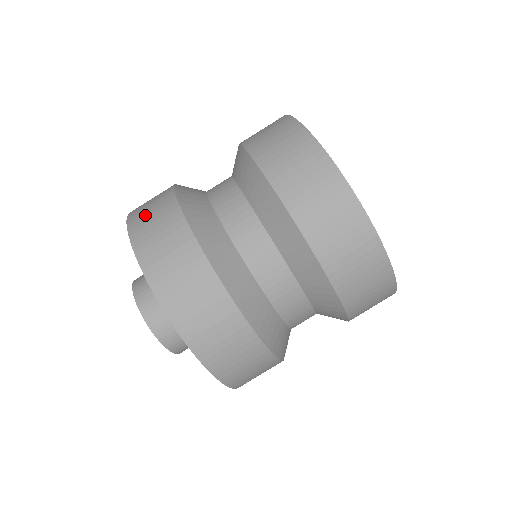
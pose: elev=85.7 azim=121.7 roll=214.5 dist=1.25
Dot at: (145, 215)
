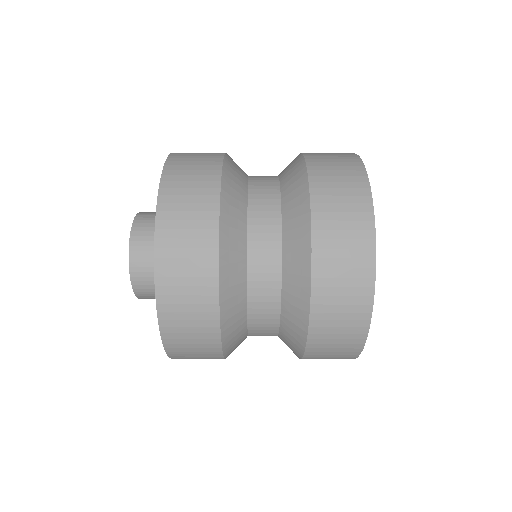
Dot at: (183, 333)
